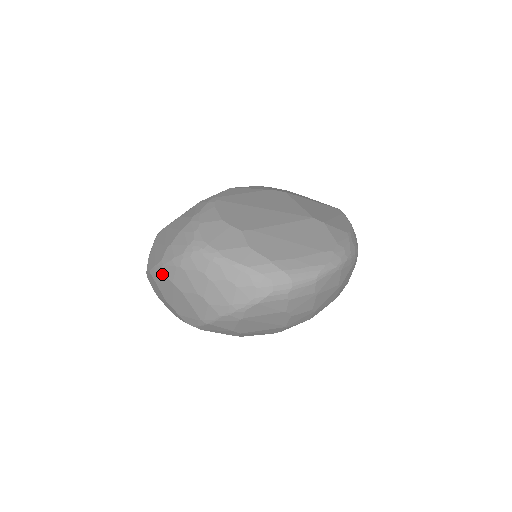
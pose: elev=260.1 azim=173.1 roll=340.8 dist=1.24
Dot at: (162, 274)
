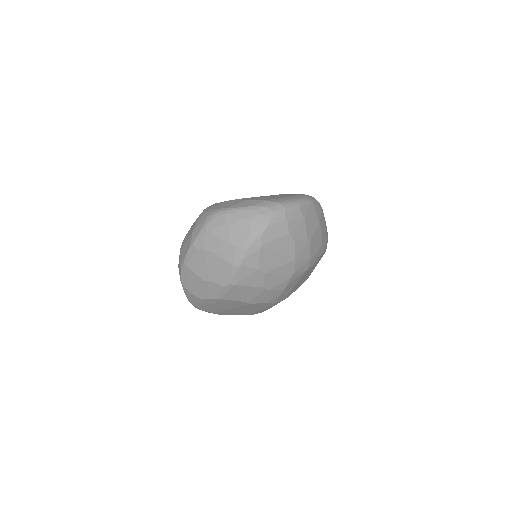
Dot at: (194, 252)
